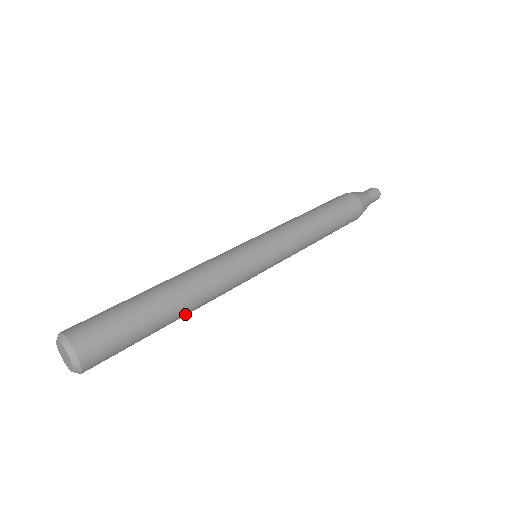
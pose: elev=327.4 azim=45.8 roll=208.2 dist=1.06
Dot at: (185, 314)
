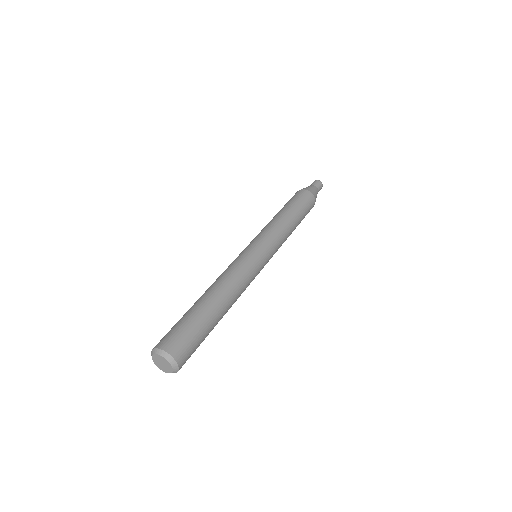
Dot at: occluded
